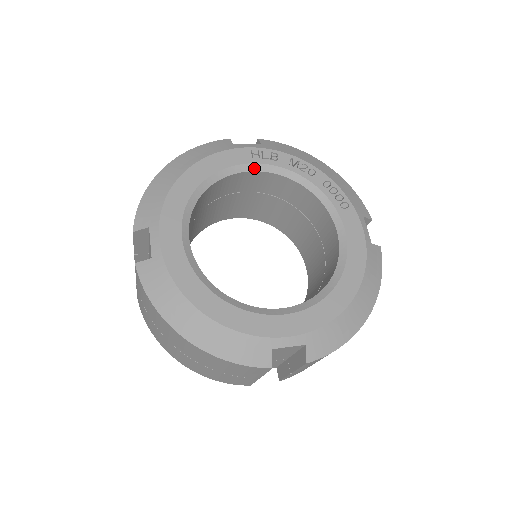
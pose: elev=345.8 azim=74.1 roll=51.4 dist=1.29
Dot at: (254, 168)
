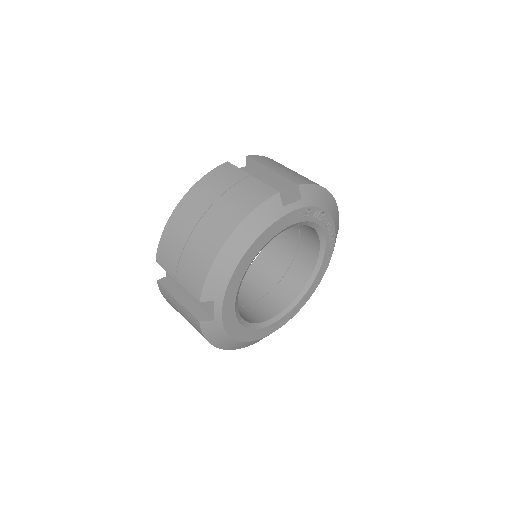
Dot at: occluded
